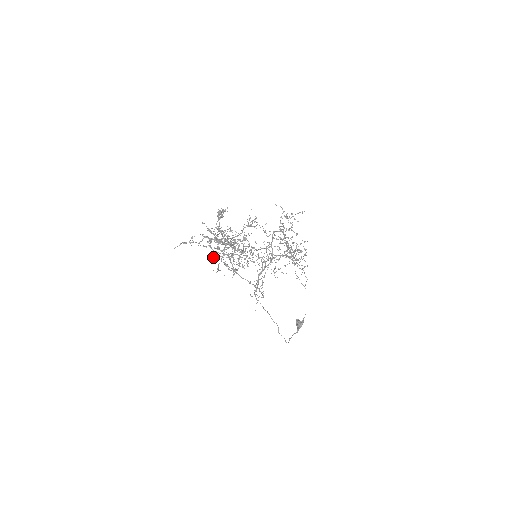
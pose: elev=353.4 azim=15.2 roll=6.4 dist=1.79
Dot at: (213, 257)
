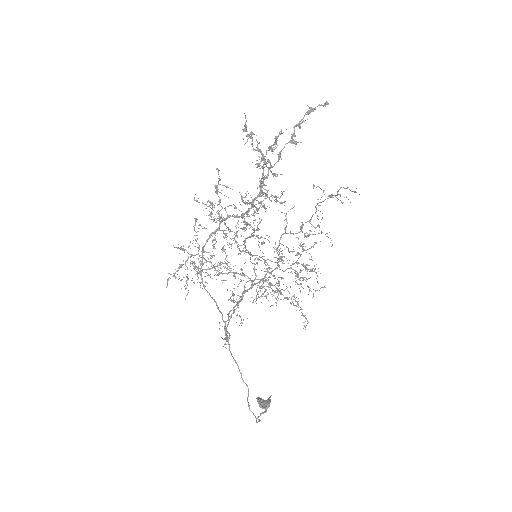
Dot at: (181, 248)
